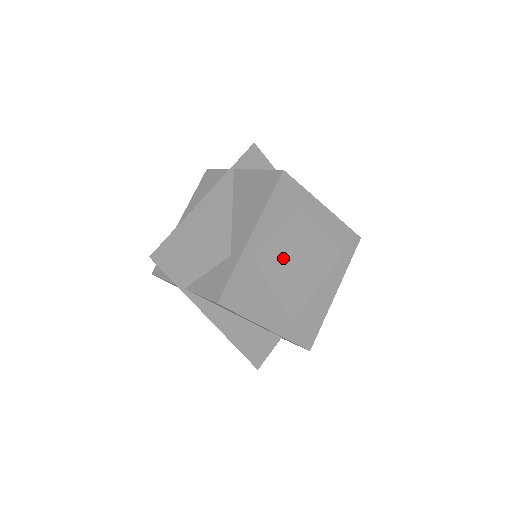
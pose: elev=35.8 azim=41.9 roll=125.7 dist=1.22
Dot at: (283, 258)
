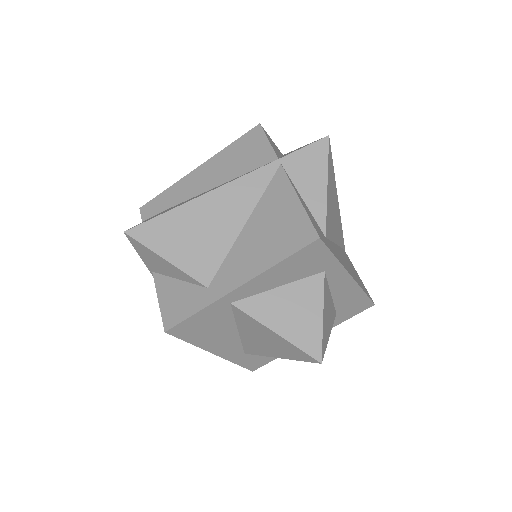
Dot at: (260, 325)
